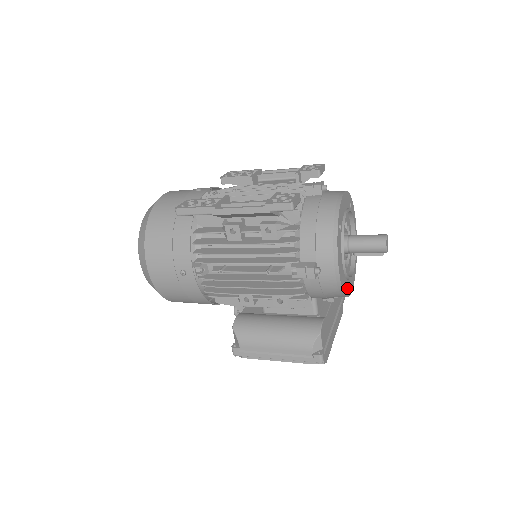
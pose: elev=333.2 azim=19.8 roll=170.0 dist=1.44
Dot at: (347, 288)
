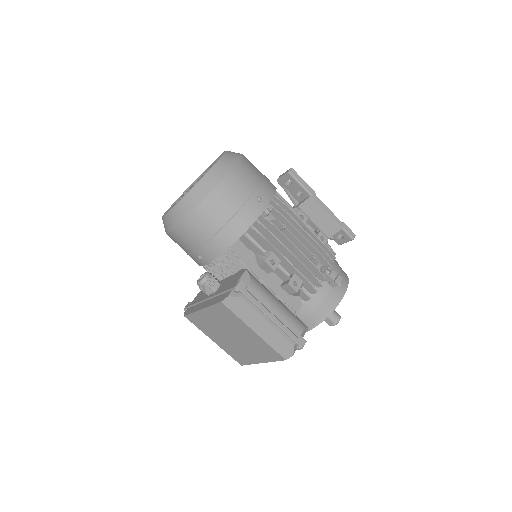
Dot at: occluded
